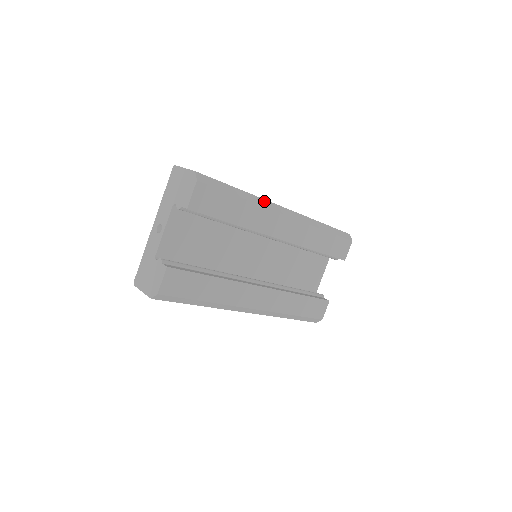
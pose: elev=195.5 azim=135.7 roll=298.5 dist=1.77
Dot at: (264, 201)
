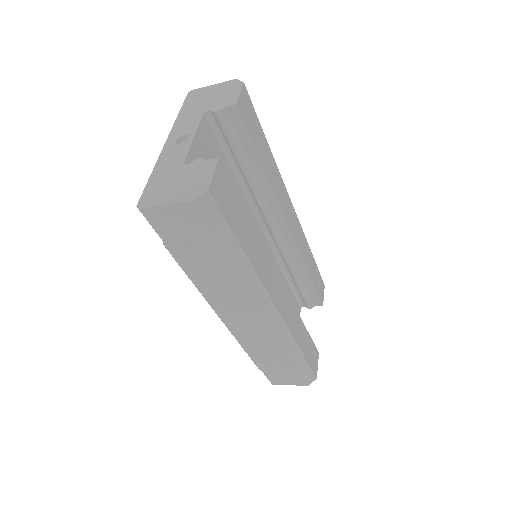
Dot at: occluded
